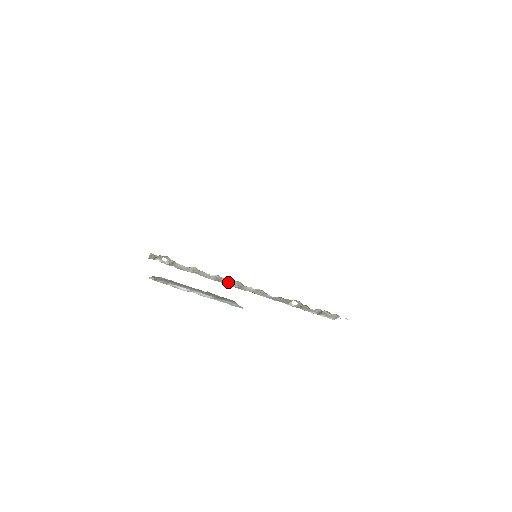
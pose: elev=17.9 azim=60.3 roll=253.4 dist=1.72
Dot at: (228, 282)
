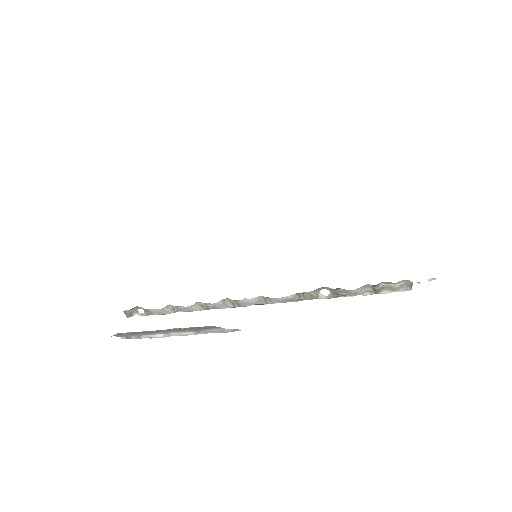
Dot at: (217, 305)
